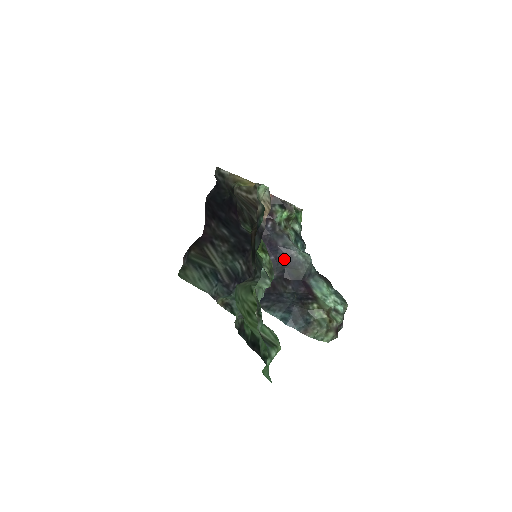
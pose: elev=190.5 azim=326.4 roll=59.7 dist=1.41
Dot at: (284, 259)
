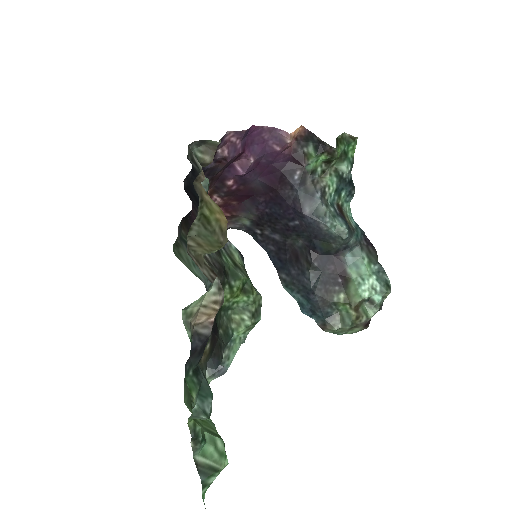
Dot at: (311, 229)
